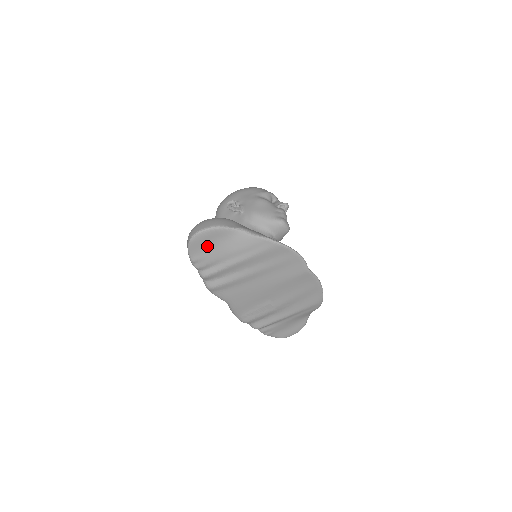
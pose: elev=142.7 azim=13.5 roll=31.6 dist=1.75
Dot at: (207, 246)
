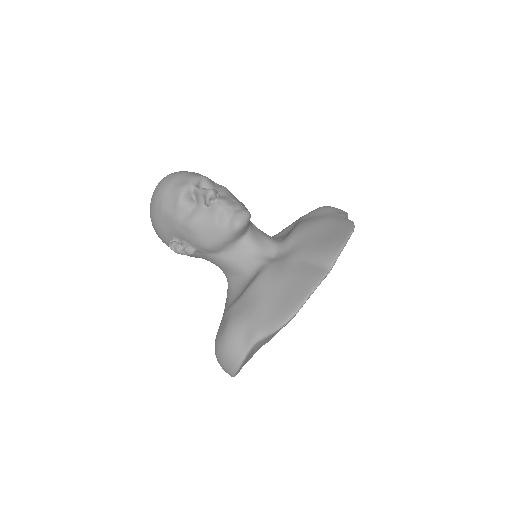
Dot at: occluded
